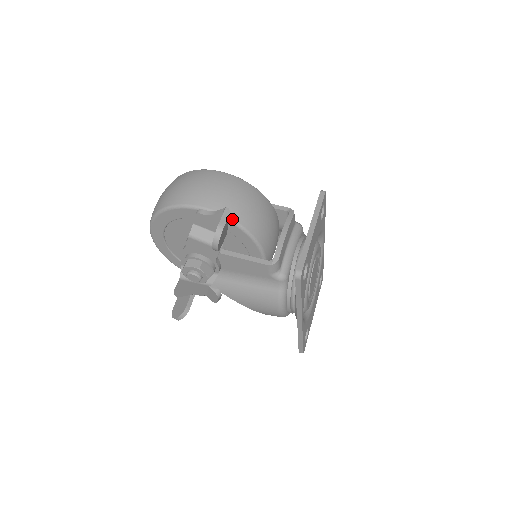
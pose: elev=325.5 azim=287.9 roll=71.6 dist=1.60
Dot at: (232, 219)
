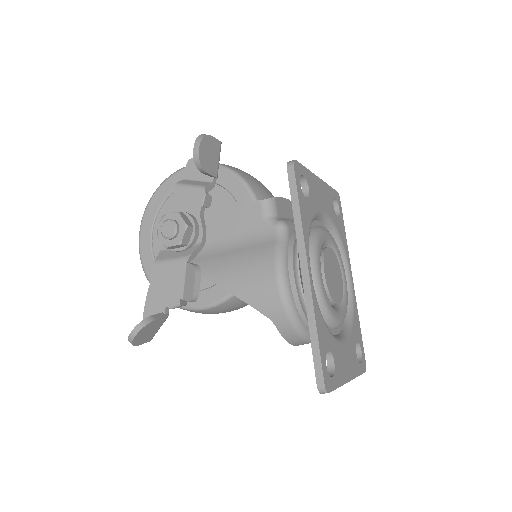
Dot at: (225, 166)
